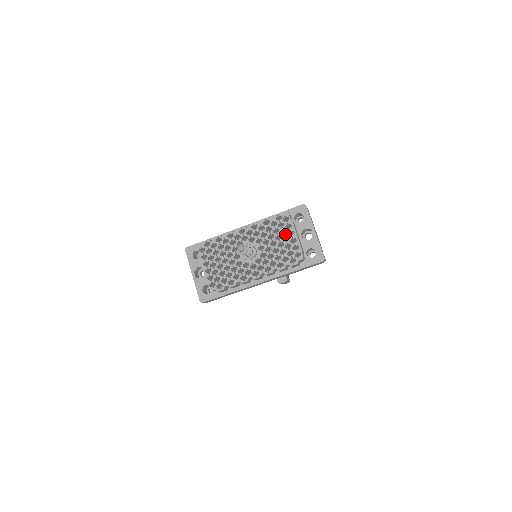
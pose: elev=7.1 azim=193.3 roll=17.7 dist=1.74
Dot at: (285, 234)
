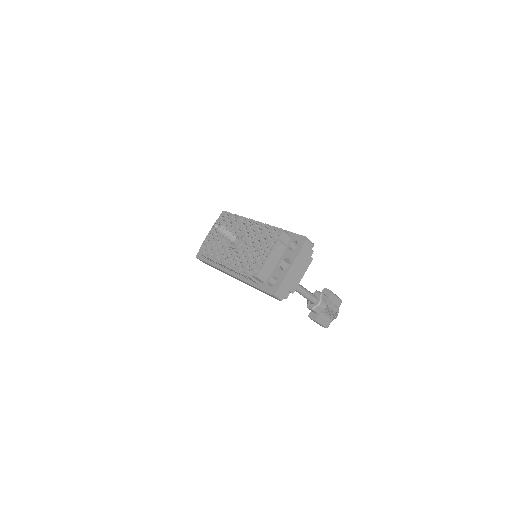
Dot at: (265, 247)
